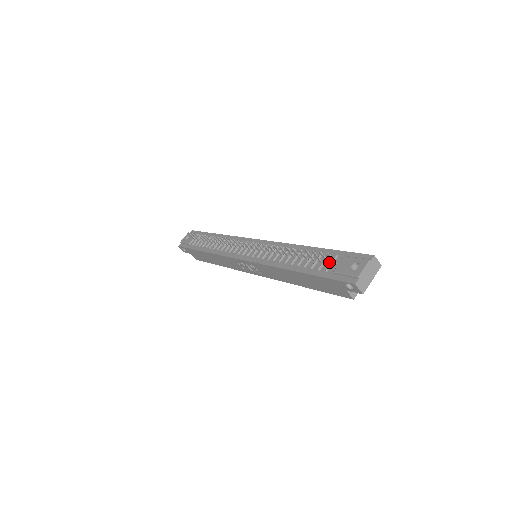
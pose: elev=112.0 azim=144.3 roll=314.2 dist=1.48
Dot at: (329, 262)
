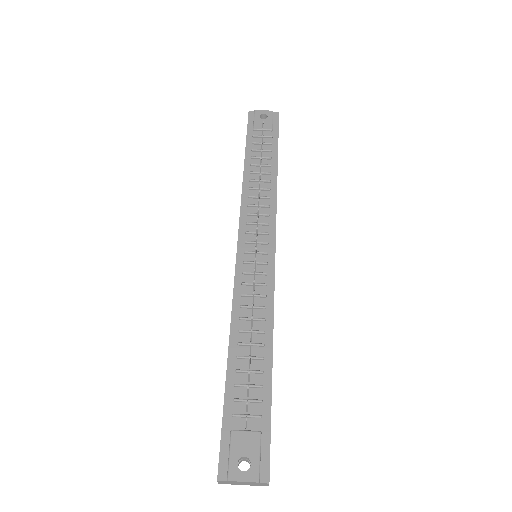
Dot at: (249, 409)
